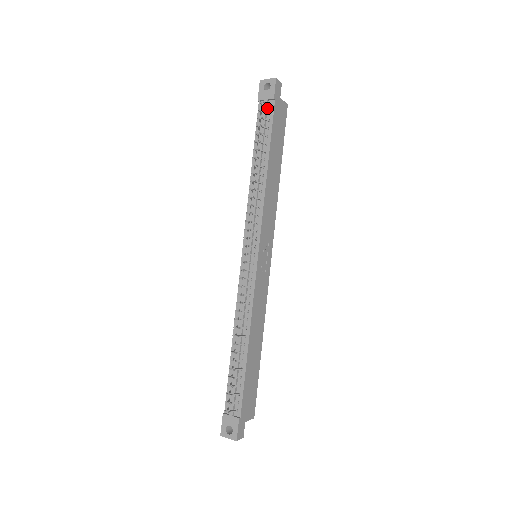
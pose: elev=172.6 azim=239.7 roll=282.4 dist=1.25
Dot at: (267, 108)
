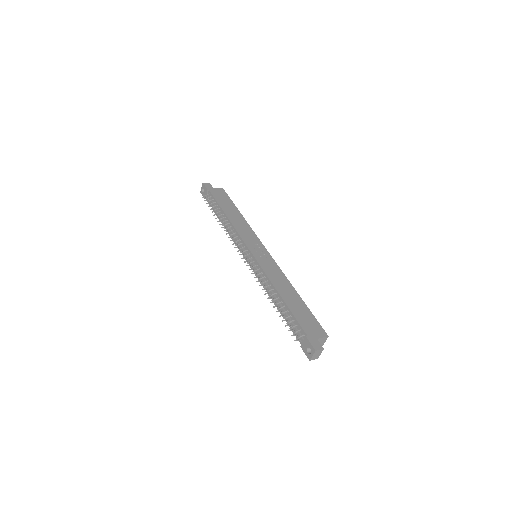
Dot at: (209, 197)
